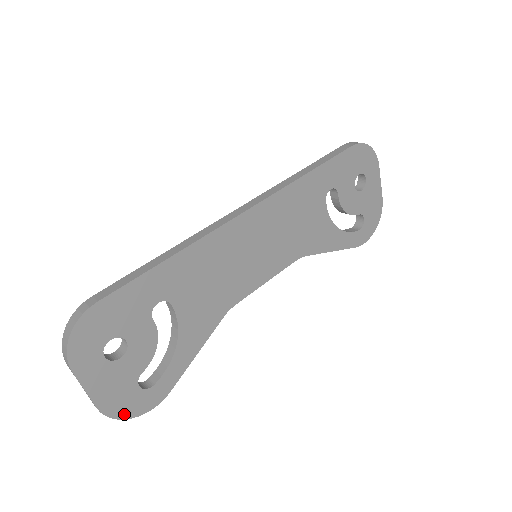
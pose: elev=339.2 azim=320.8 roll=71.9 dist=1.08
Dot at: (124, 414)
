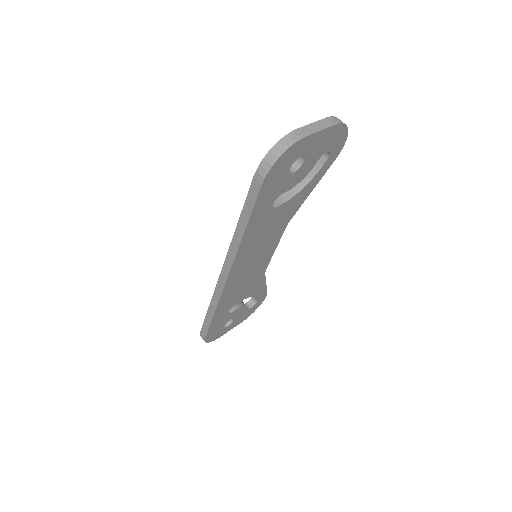
Dot at: (254, 310)
